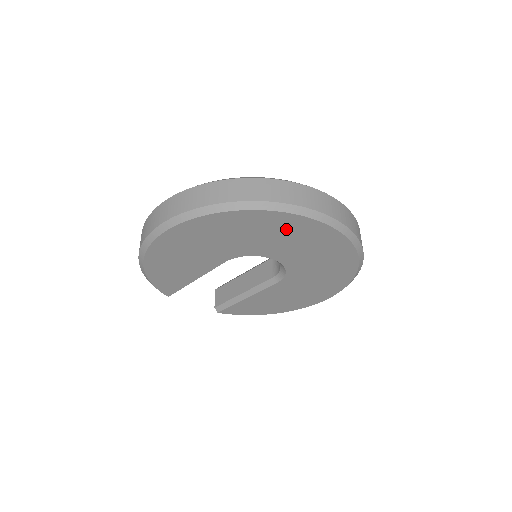
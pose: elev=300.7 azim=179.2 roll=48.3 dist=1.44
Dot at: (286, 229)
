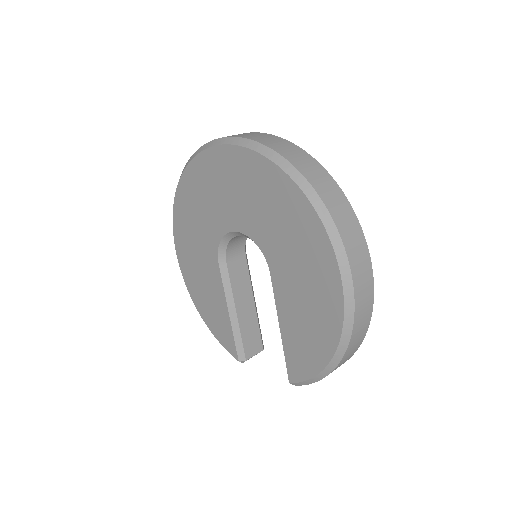
Dot at: (205, 181)
